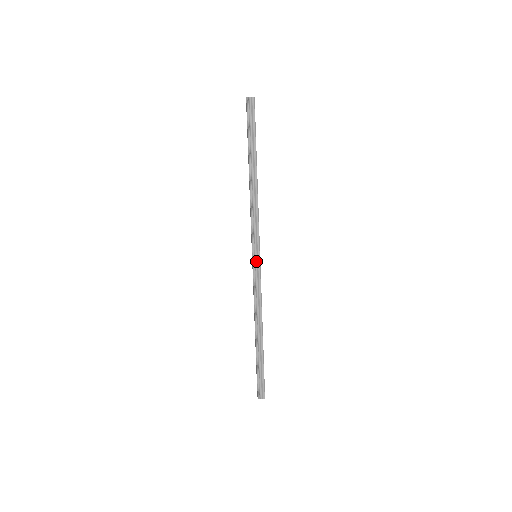
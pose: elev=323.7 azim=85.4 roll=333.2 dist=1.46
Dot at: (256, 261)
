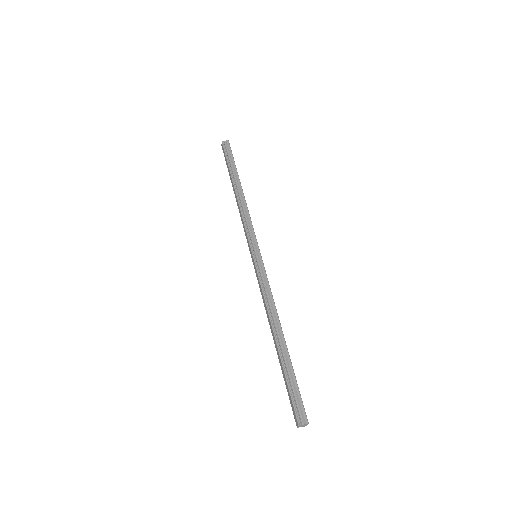
Dot at: (257, 259)
